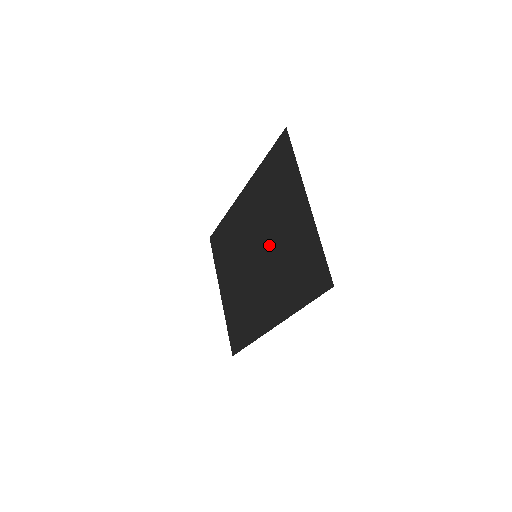
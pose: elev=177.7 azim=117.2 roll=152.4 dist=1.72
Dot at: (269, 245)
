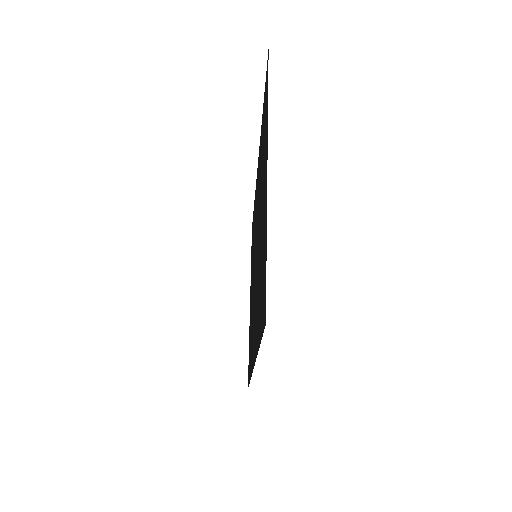
Dot at: (258, 241)
